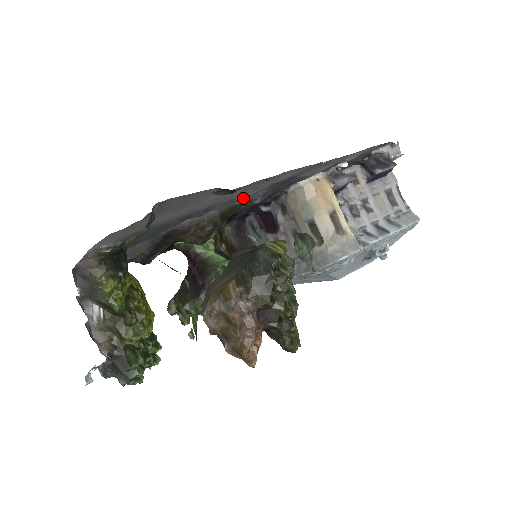
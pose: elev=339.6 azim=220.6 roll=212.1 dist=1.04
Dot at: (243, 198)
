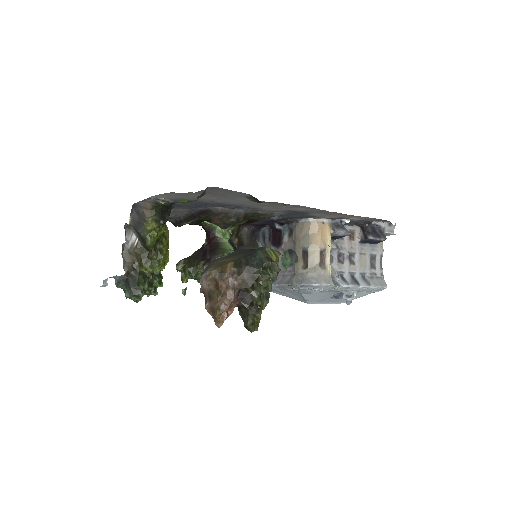
Dot at: (265, 210)
